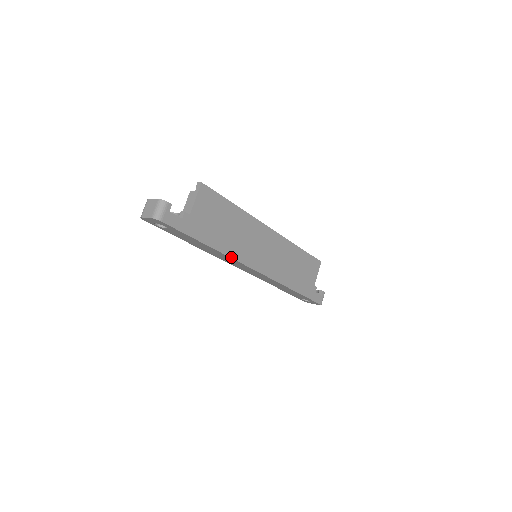
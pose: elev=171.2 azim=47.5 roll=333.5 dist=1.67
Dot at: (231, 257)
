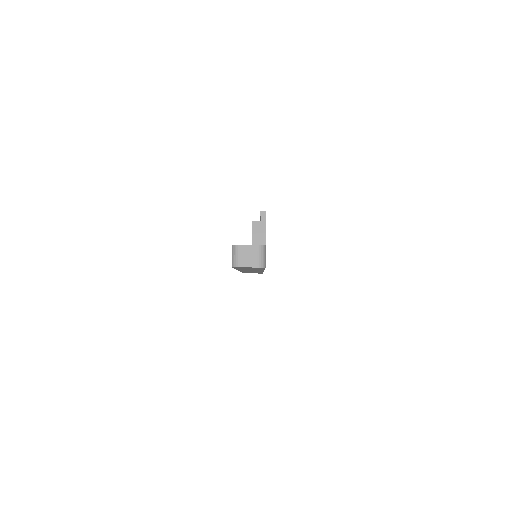
Dot at: occluded
